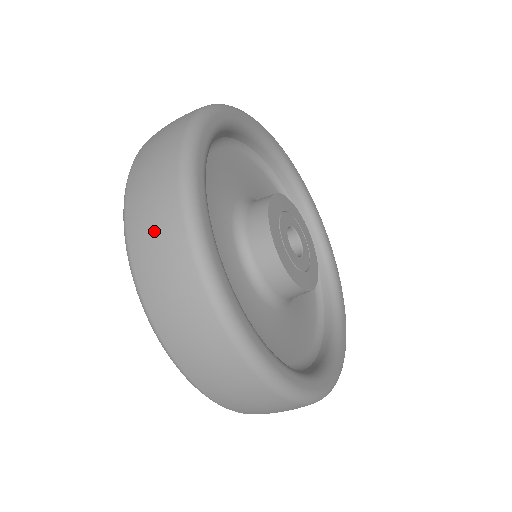
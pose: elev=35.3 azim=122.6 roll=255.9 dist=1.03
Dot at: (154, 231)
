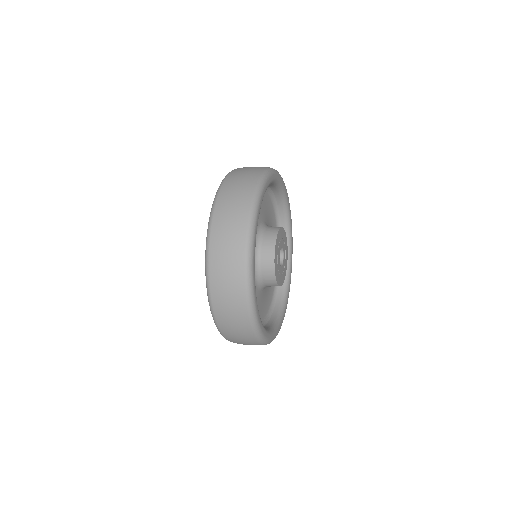
Dot at: (236, 330)
